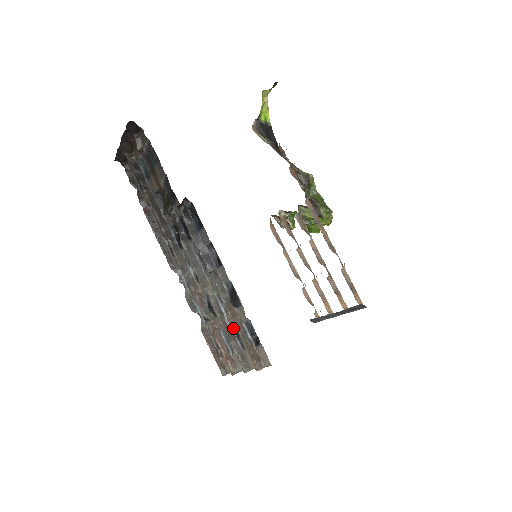
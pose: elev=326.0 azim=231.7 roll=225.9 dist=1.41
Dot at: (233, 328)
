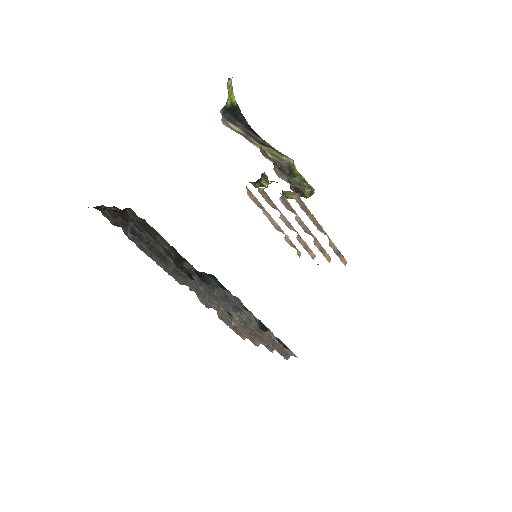
Dot at: occluded
